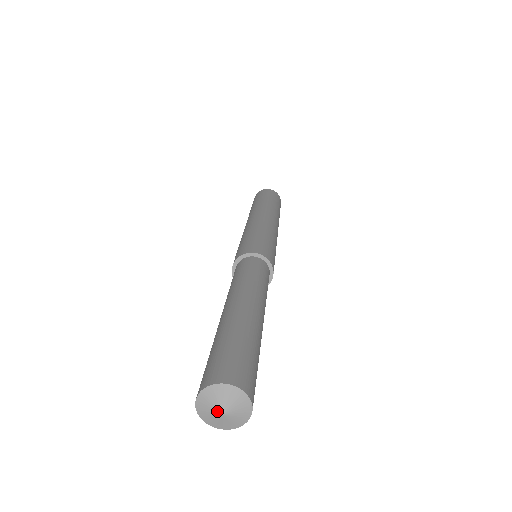
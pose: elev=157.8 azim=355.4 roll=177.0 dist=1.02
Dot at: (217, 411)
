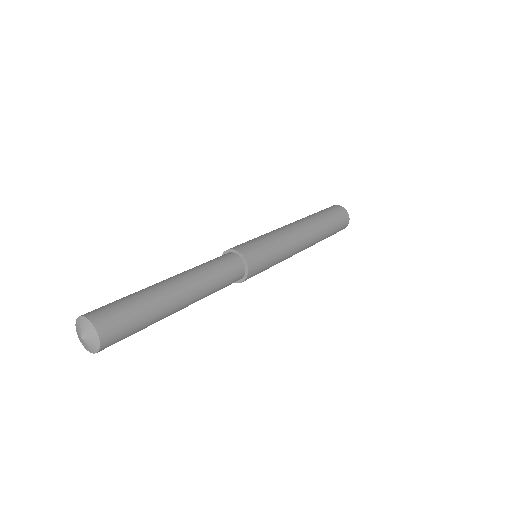
Dot at: (80, 334)
